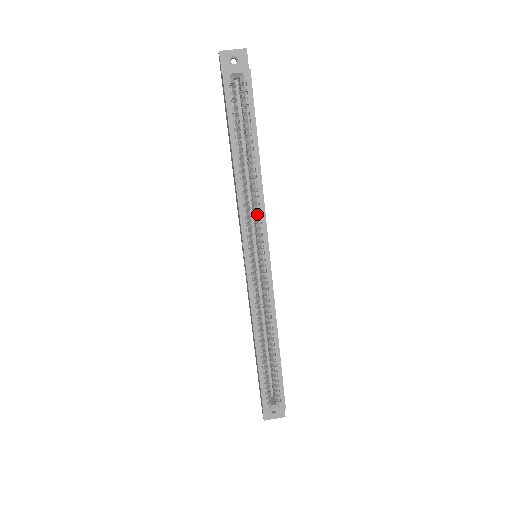
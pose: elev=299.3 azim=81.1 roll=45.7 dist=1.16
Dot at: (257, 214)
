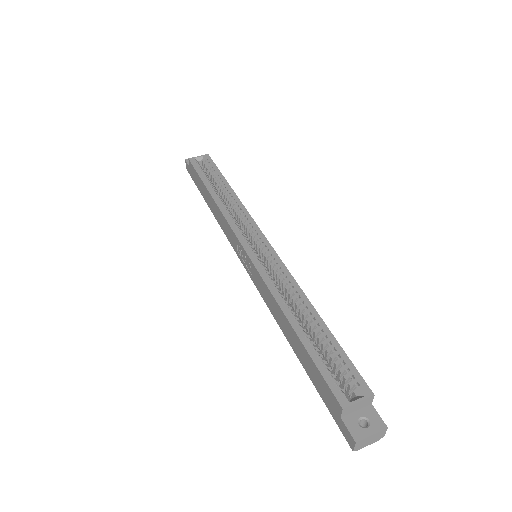
Dot at: (242, 218)
